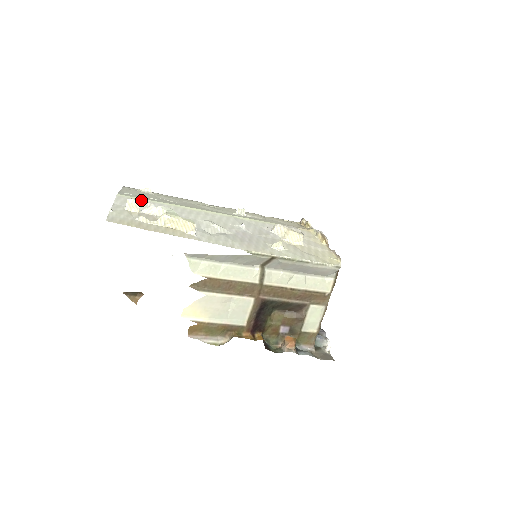
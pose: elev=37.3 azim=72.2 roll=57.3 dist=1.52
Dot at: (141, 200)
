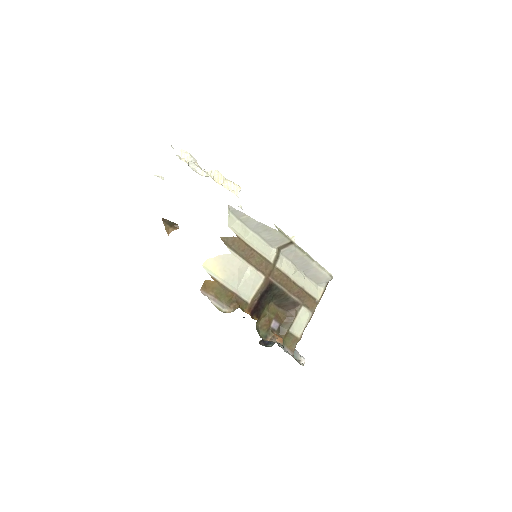
Dot at: (192, 156)
